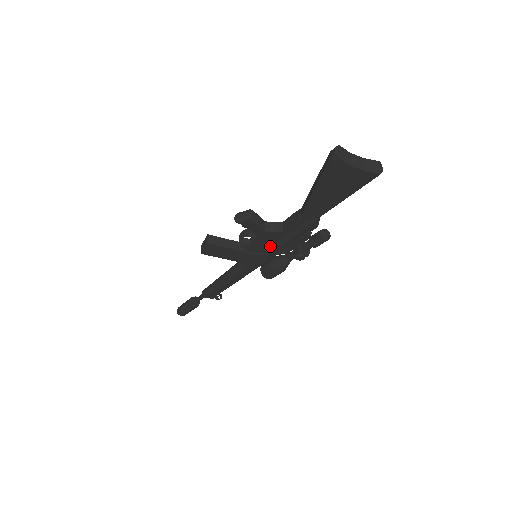
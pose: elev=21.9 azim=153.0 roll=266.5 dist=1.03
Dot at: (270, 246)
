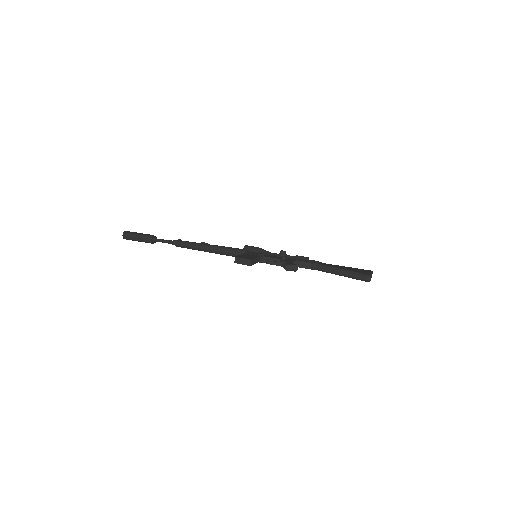
Dot at: occluded
